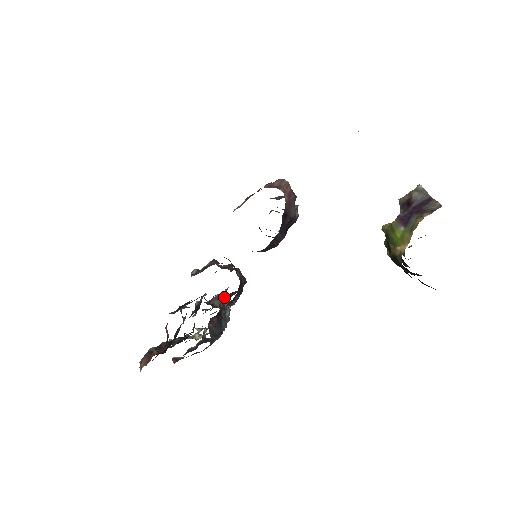
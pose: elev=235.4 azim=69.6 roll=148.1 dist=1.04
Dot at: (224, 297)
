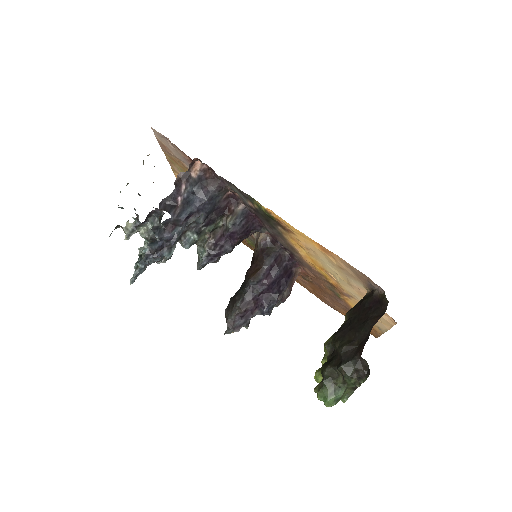
Dot at: (215, 231)
